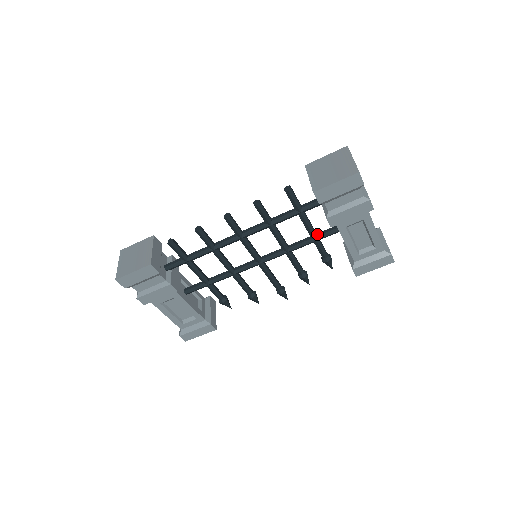
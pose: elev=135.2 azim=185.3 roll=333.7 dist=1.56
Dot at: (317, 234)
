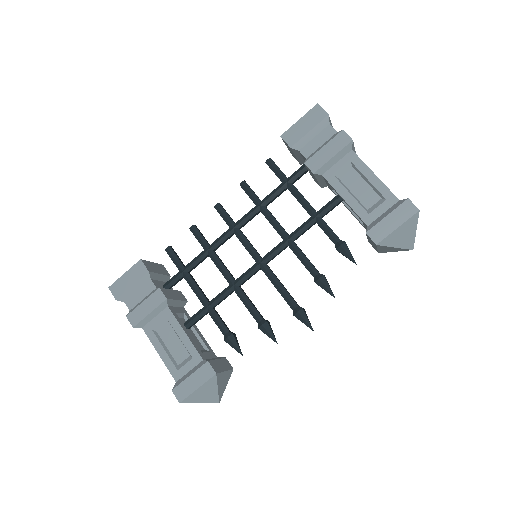
Dot at: (317, 212)
